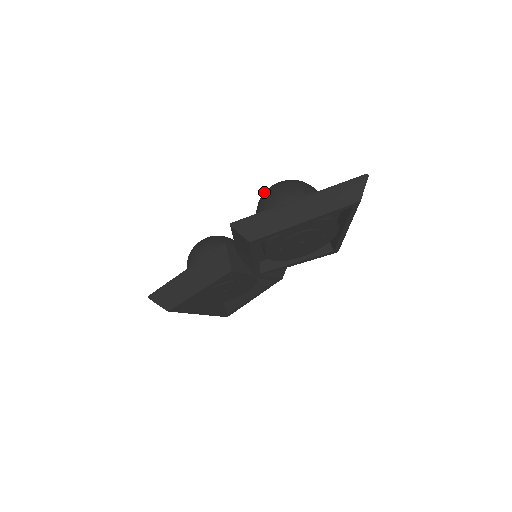
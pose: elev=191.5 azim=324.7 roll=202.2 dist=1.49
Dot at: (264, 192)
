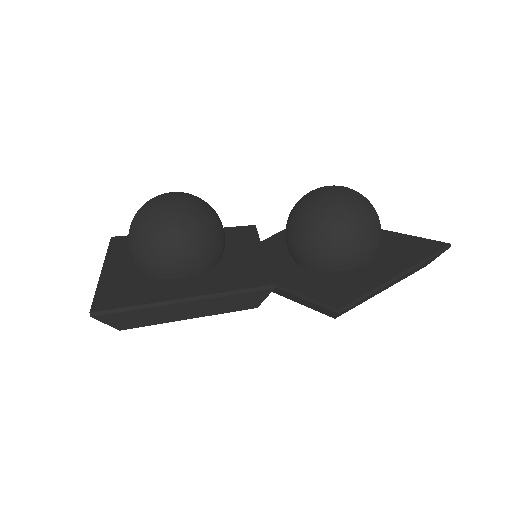
Dot at: (332, 209)
